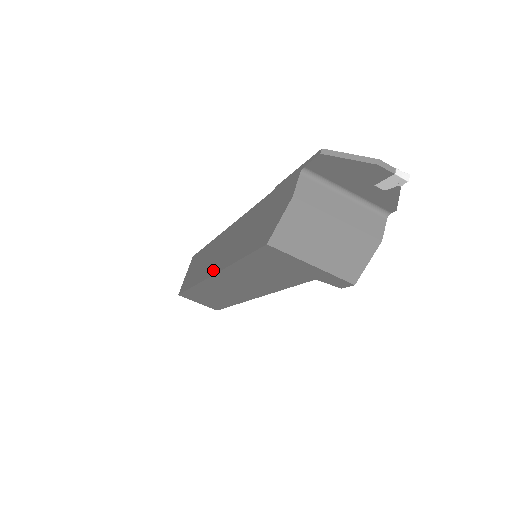
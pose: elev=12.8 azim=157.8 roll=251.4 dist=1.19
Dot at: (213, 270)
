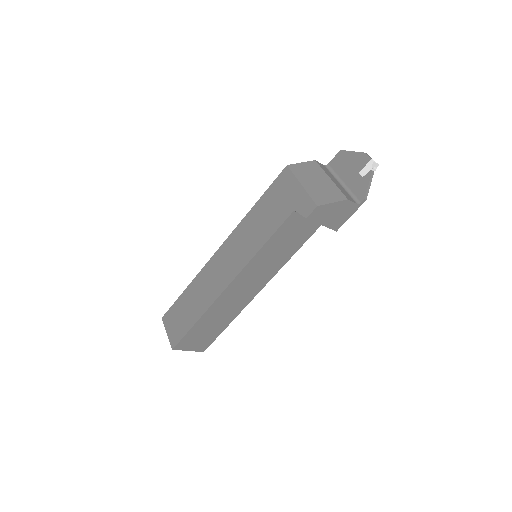
Dot at: occluded
